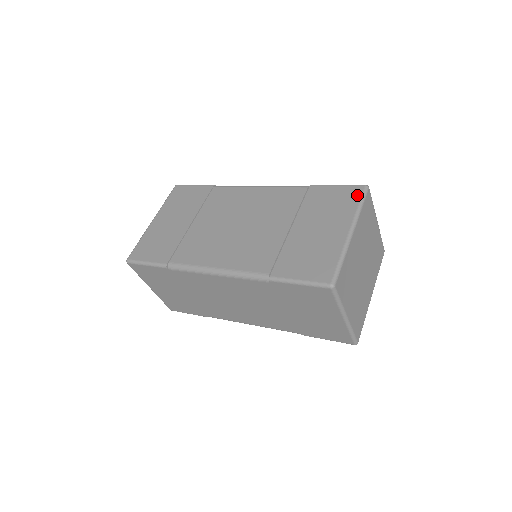
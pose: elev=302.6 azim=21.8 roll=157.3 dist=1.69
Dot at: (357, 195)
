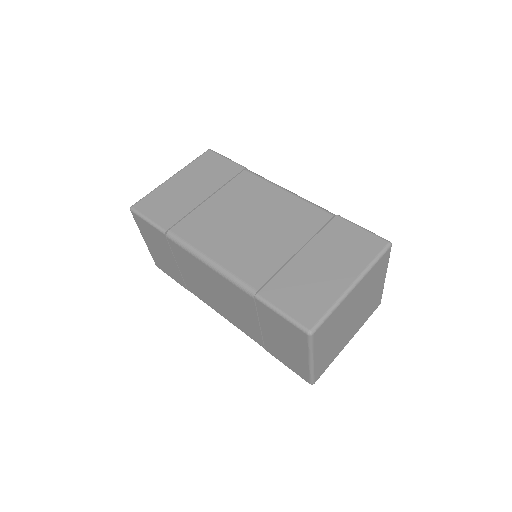
Dot at: (376, 249)
